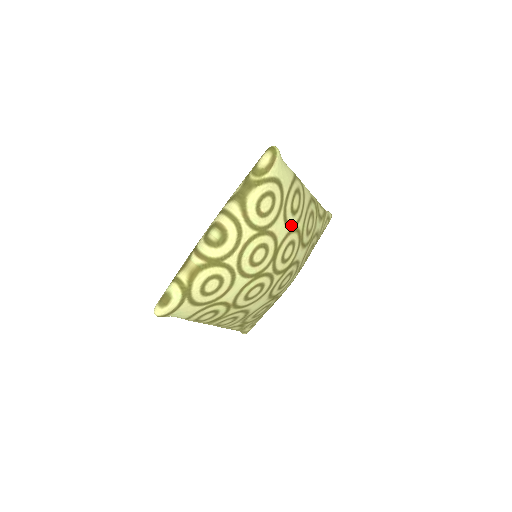
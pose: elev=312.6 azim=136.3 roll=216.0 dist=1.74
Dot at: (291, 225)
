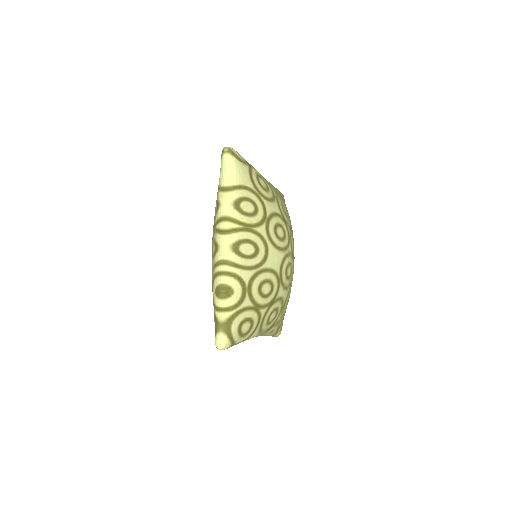
Dot at: occluded
